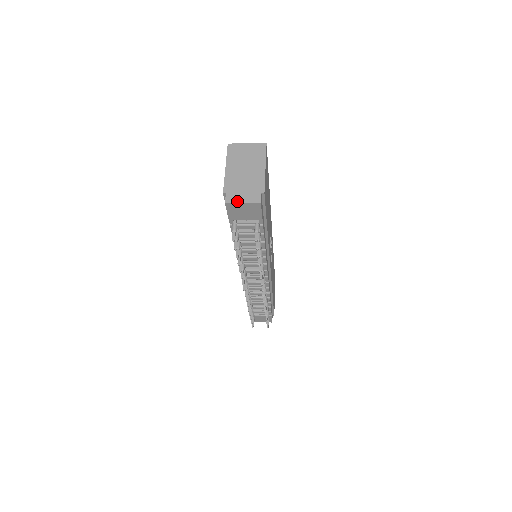
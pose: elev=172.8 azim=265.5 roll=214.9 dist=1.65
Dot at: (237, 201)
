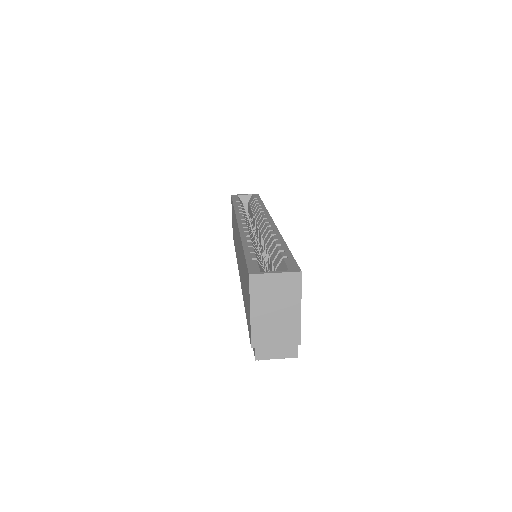
Dot at: (269, 357)
